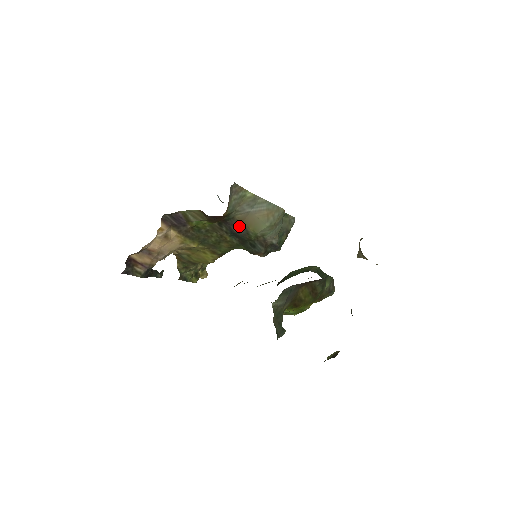
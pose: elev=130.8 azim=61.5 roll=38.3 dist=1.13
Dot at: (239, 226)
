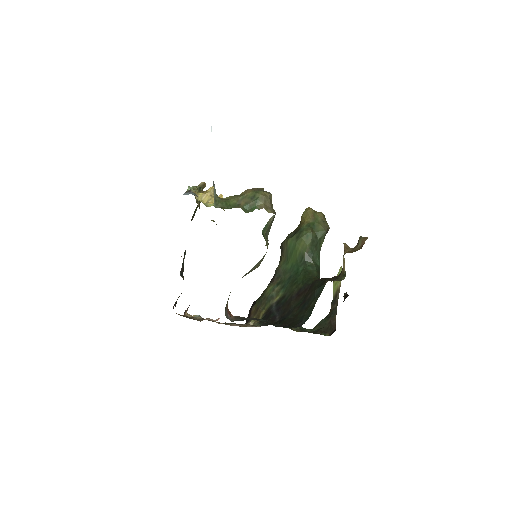
Dot at: occluded
